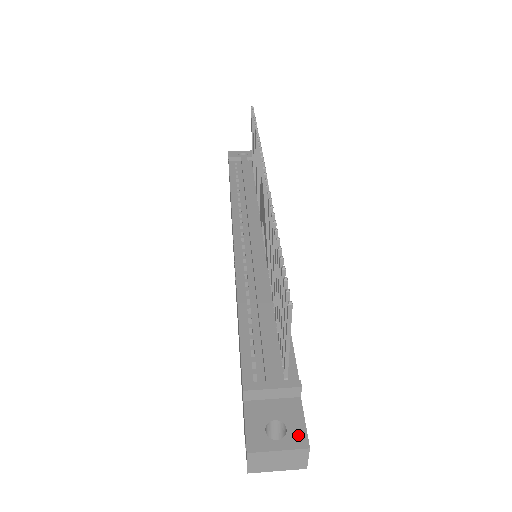
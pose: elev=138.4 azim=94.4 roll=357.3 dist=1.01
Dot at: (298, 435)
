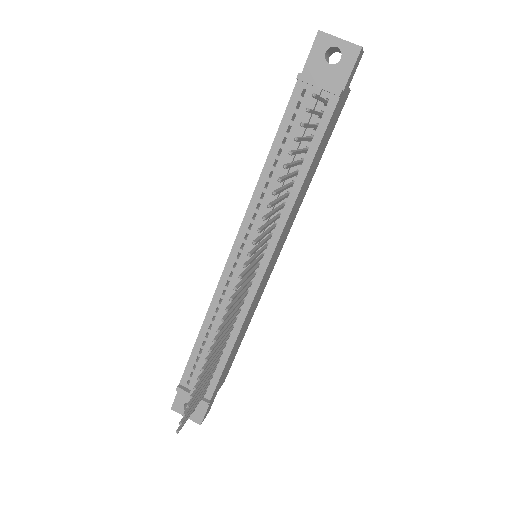
Dot at: (198, 417)
